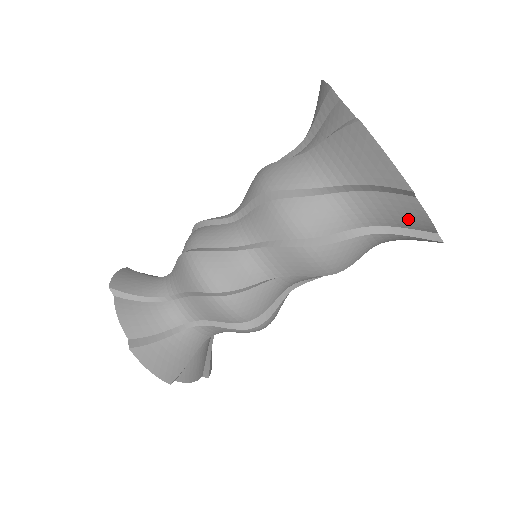
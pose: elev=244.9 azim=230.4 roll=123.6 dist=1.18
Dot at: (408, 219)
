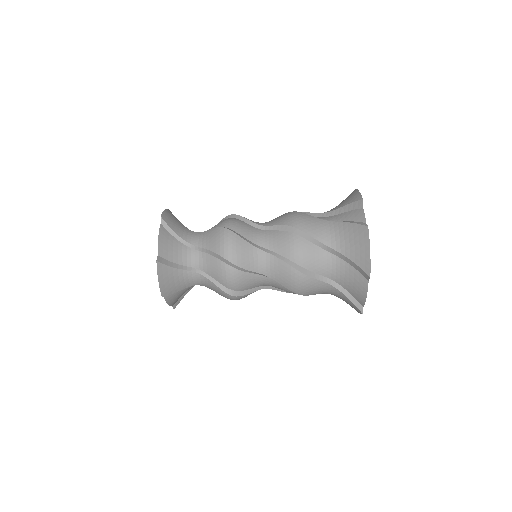
Dot at: (356, 290)
